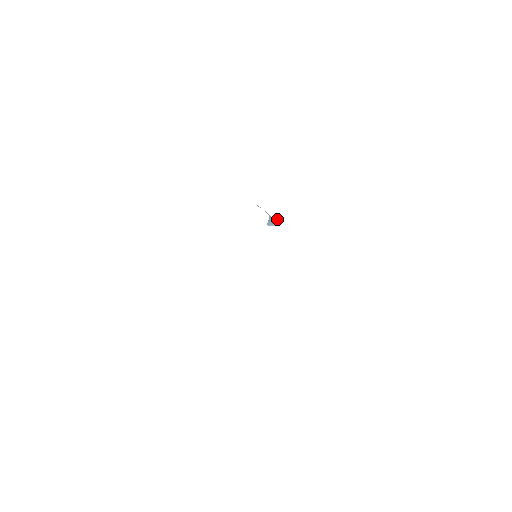
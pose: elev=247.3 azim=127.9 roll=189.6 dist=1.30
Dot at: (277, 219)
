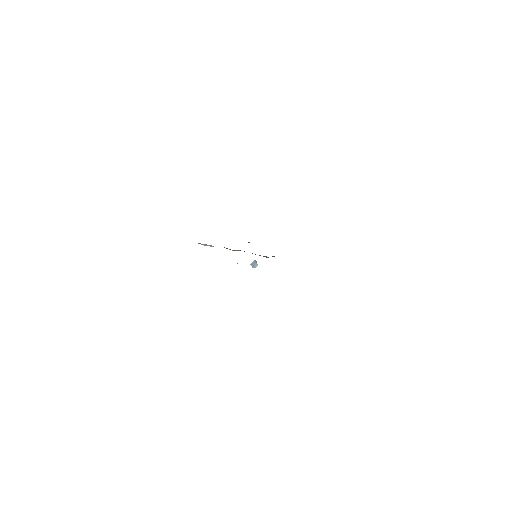
Dot at: (255, 262)
